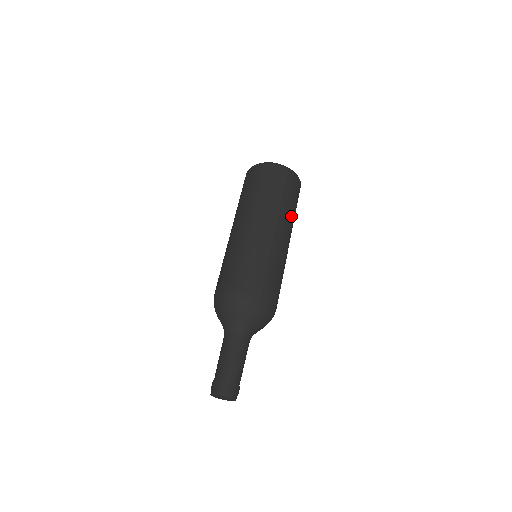
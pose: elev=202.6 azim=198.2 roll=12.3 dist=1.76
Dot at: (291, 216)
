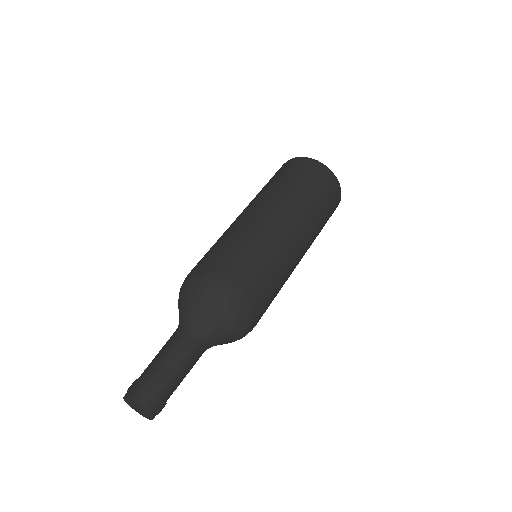
Dot at: (316, 232)
